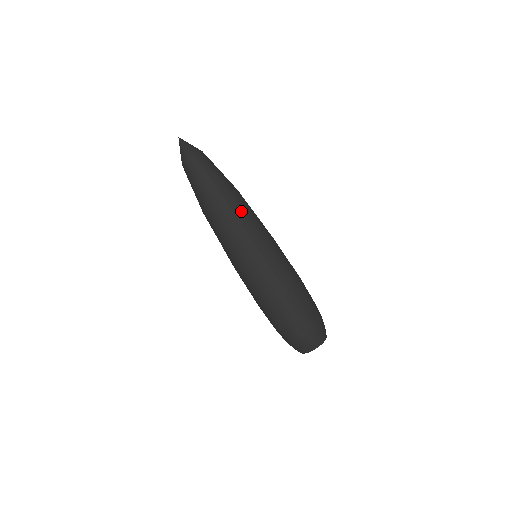
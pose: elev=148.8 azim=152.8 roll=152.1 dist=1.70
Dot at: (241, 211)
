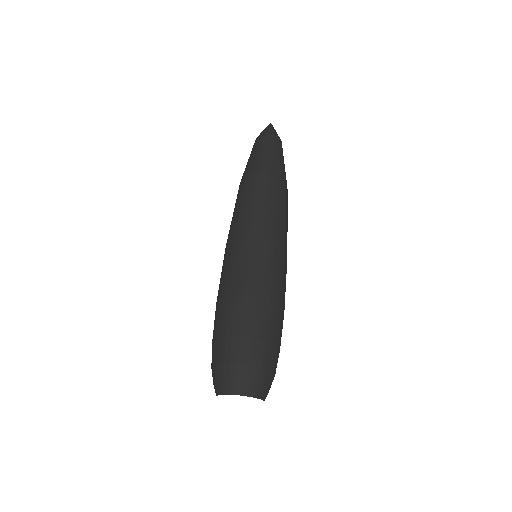
Dot at: (283, 199)
